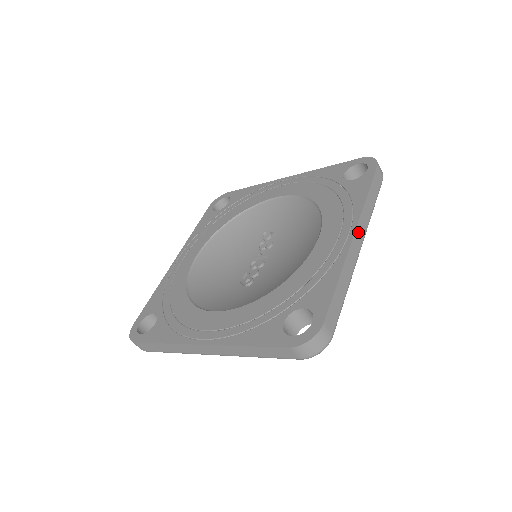
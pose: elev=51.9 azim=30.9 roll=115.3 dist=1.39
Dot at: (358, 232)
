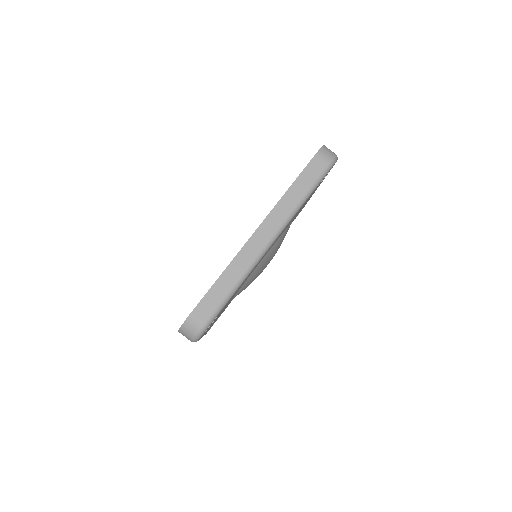
Dot at: (263, 229)
